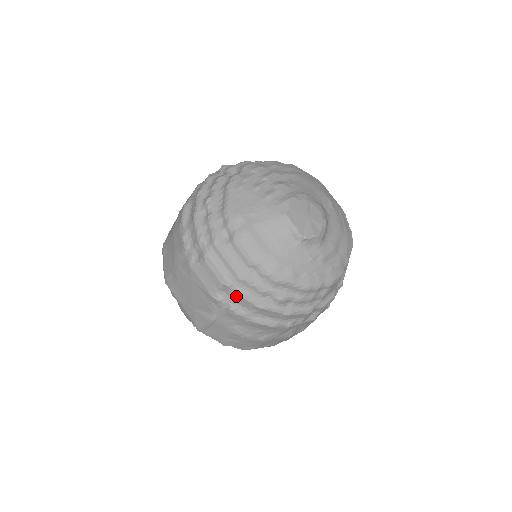
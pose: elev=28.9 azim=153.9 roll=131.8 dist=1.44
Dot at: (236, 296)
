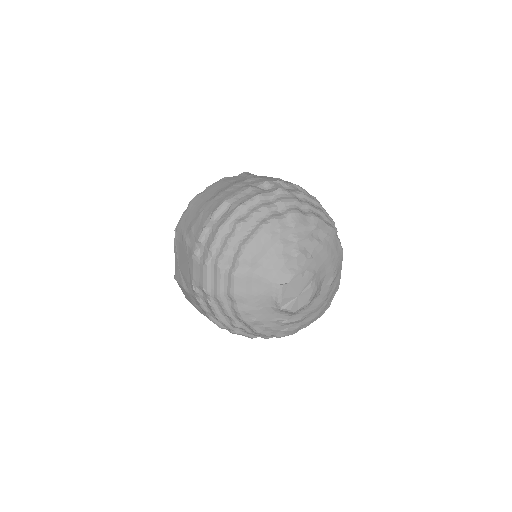
Dot at: (207, 301)
